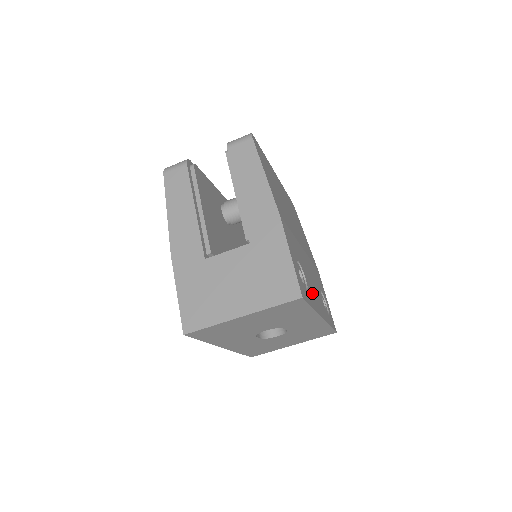
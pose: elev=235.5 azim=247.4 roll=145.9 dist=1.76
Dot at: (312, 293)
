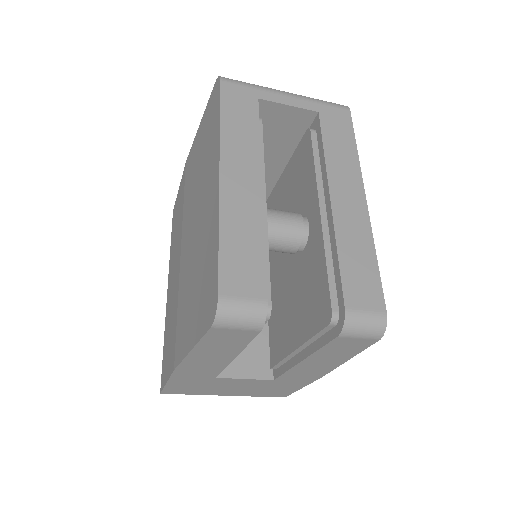
Dot at: occluded
